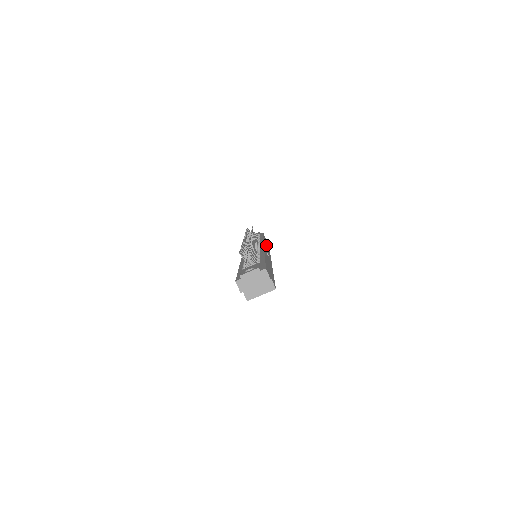
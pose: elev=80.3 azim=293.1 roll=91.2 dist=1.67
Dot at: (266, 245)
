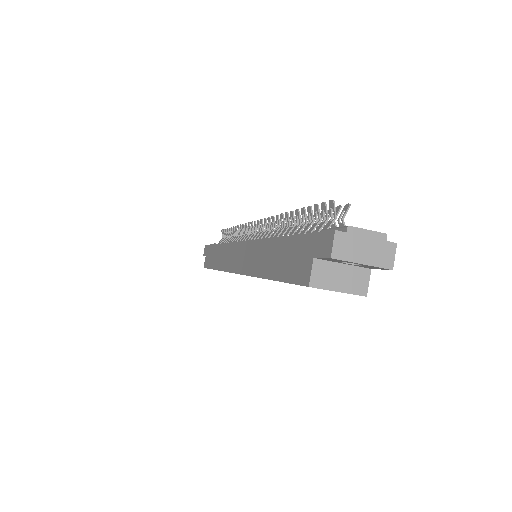
Dot at: occluded
